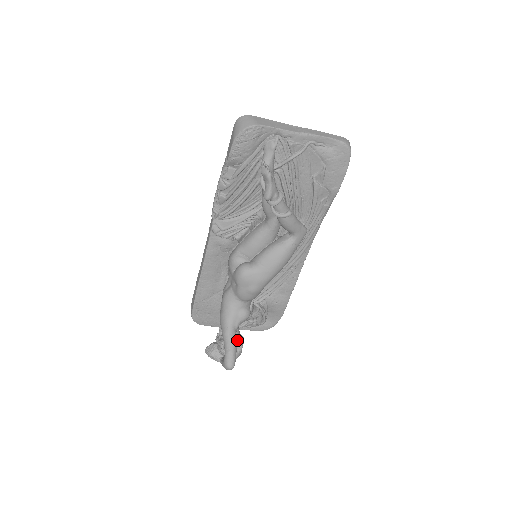
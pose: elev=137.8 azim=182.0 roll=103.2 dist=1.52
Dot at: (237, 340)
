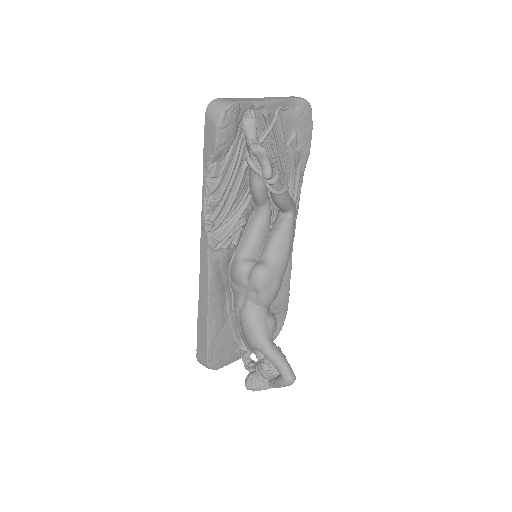
Dot at: occluded
